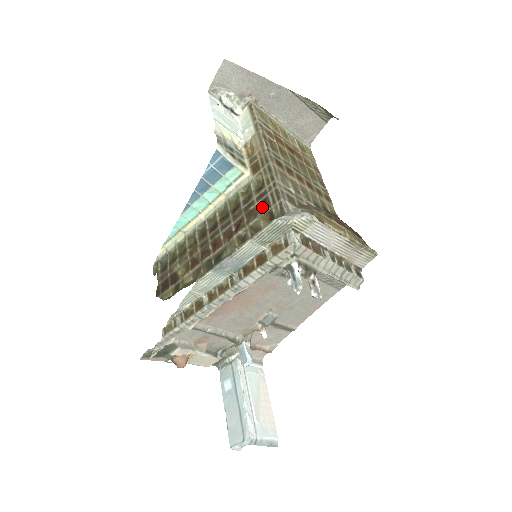
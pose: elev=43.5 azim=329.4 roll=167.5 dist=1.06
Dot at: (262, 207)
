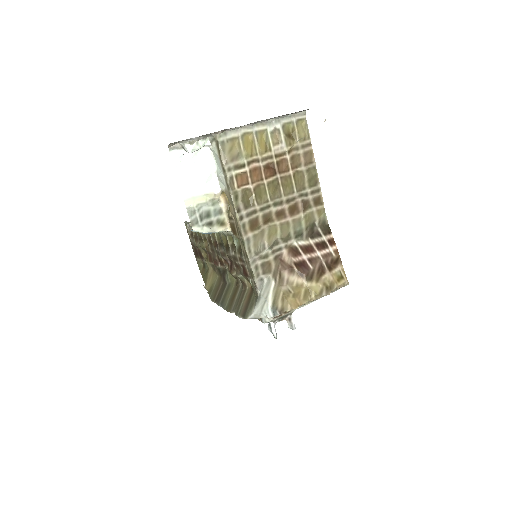
Dot at: (243, 272)
